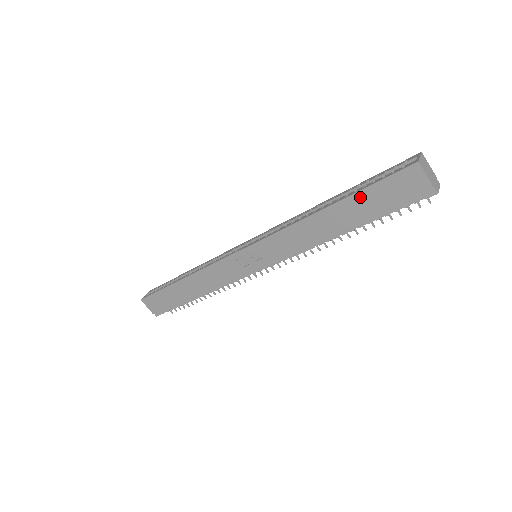
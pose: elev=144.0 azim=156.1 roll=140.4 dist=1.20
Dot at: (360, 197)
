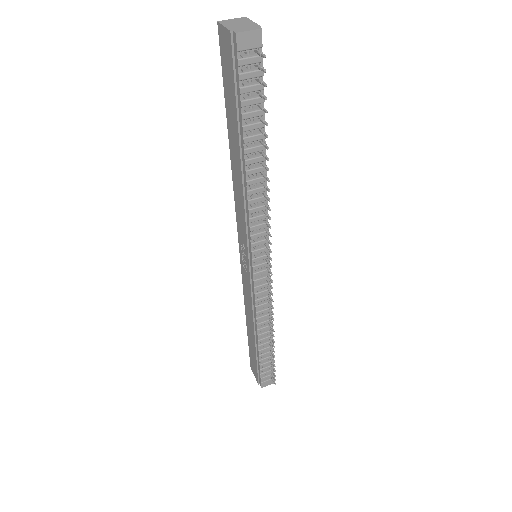
Dot at: (228, 107)
